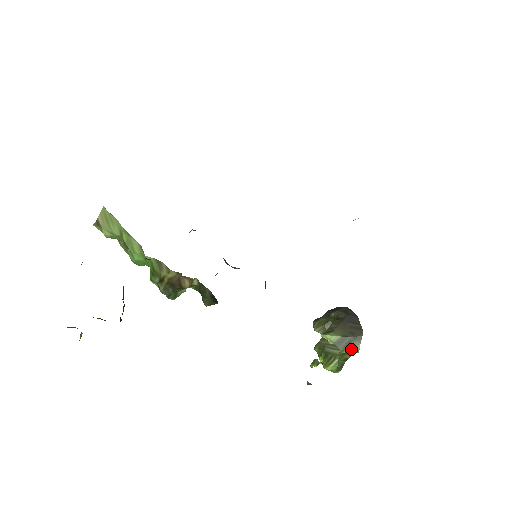
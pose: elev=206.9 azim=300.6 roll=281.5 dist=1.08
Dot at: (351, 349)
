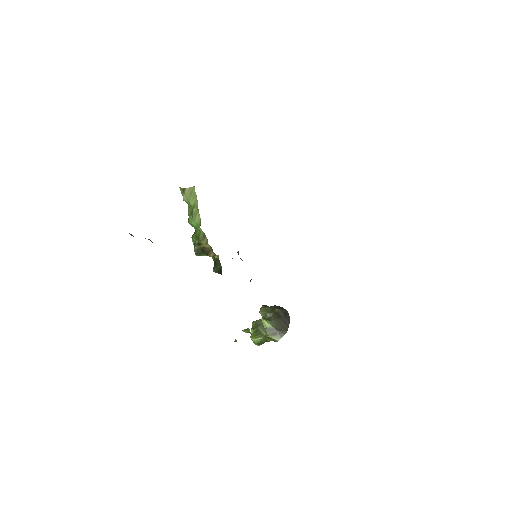
Dot at: (274, 338)
